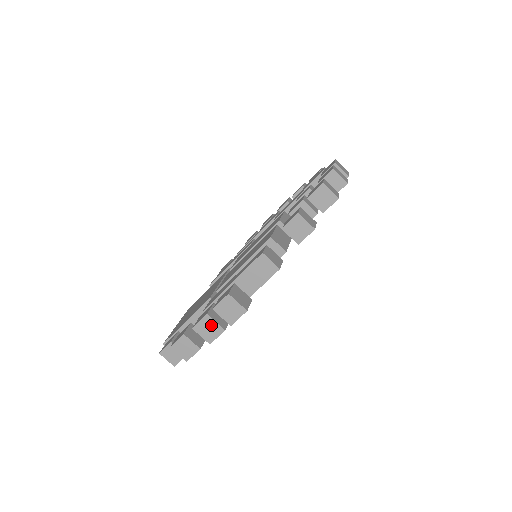
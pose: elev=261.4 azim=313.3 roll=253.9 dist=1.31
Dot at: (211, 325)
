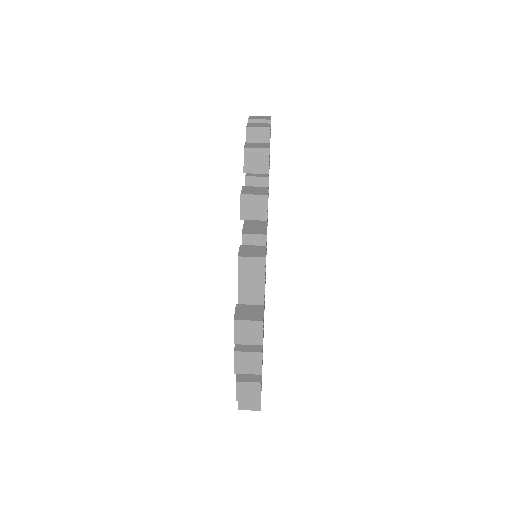
Dot at: (246, 358)
